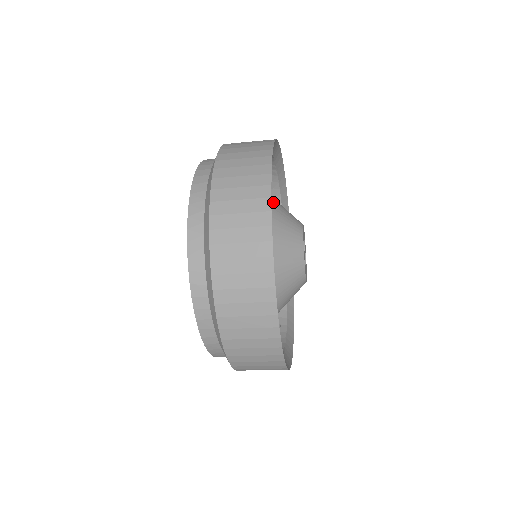
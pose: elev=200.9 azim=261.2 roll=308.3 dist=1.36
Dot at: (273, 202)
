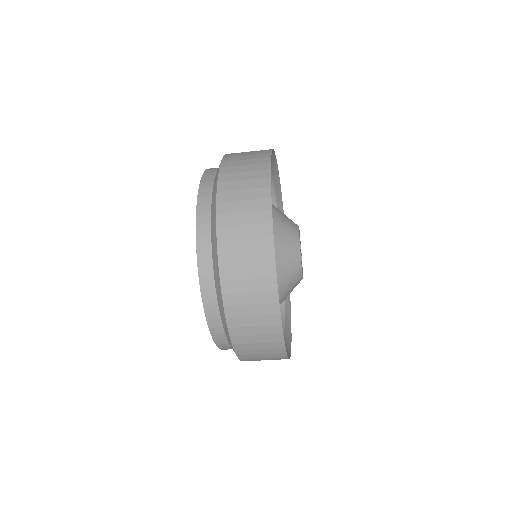
Dot at: occluded
